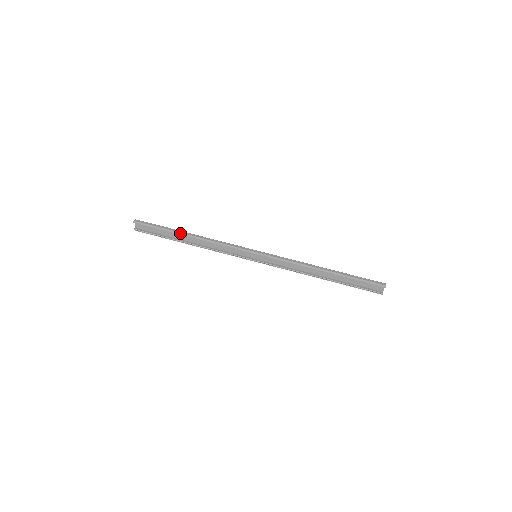
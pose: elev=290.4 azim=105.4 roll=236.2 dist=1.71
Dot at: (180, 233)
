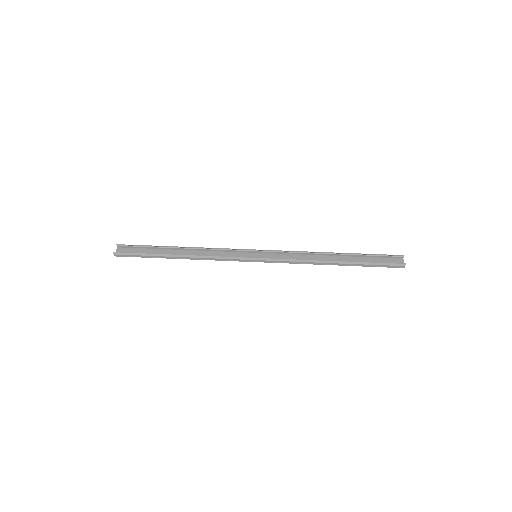
Dot at: (170, 246)
